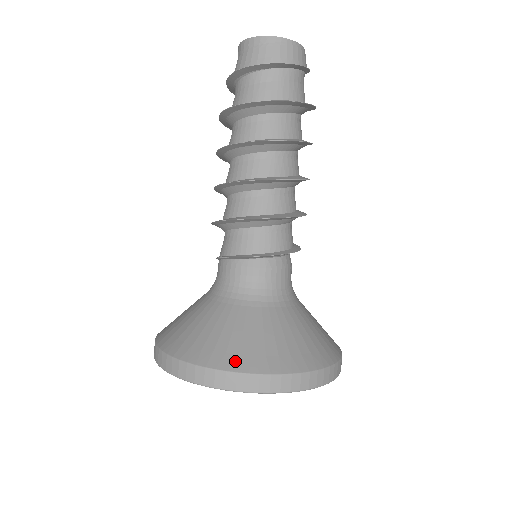
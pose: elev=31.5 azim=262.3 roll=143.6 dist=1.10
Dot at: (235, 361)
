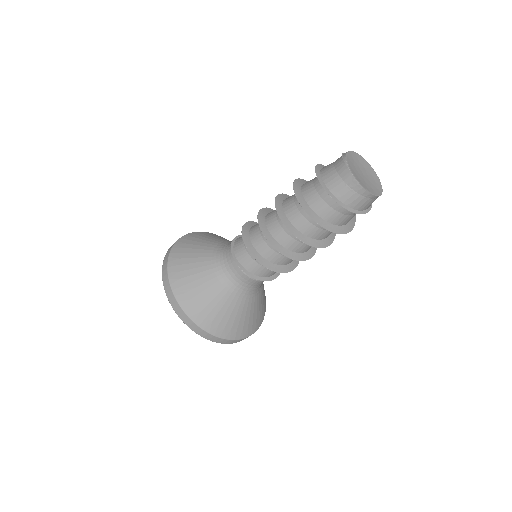
Dot at: (235, 334)
